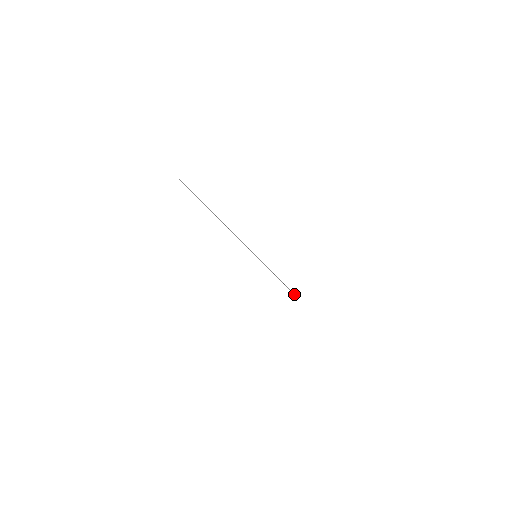
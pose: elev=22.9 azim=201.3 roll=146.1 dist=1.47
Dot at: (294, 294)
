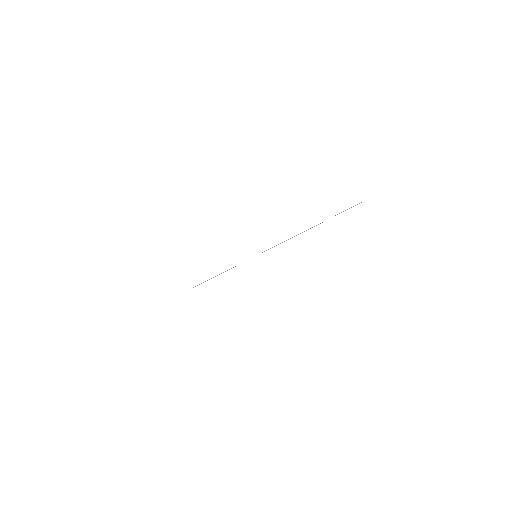
Dot at: occluded
